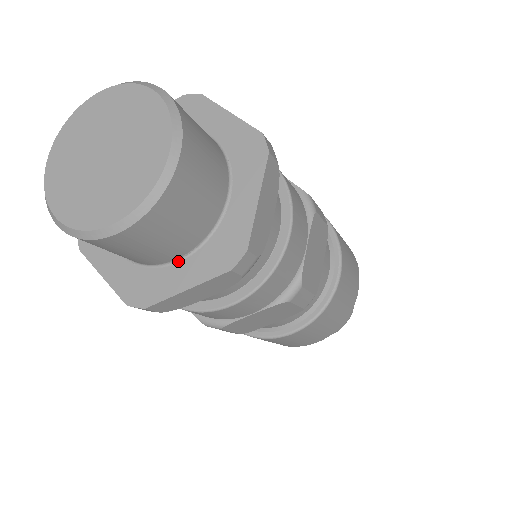
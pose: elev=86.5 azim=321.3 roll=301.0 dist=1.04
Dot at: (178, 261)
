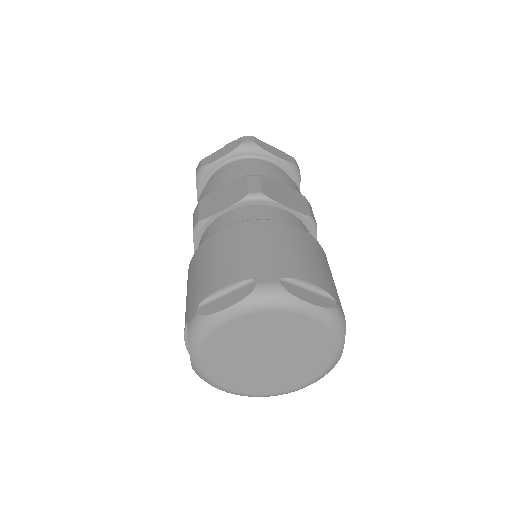
Dot at: occluded
